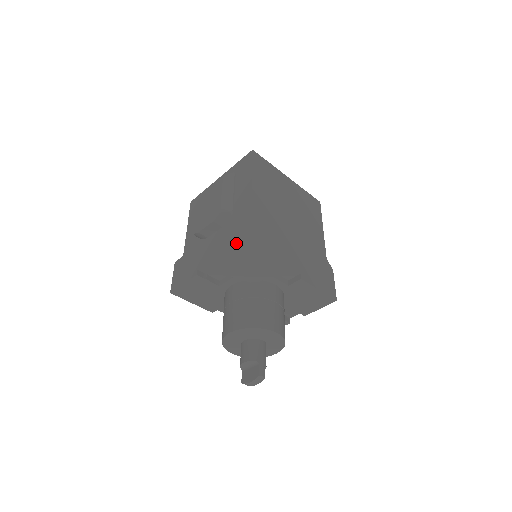
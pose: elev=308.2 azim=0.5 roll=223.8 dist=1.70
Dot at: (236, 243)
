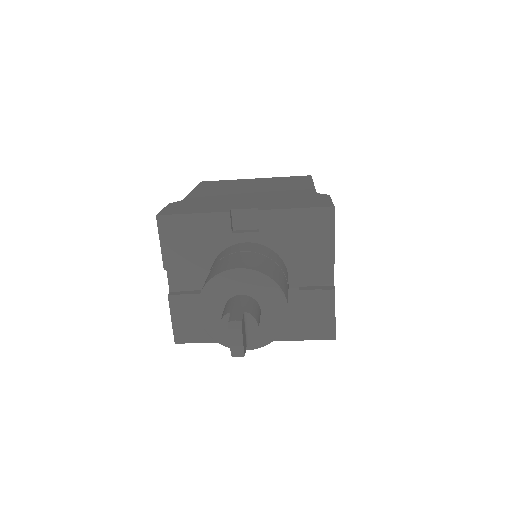
Dot at: occluded
